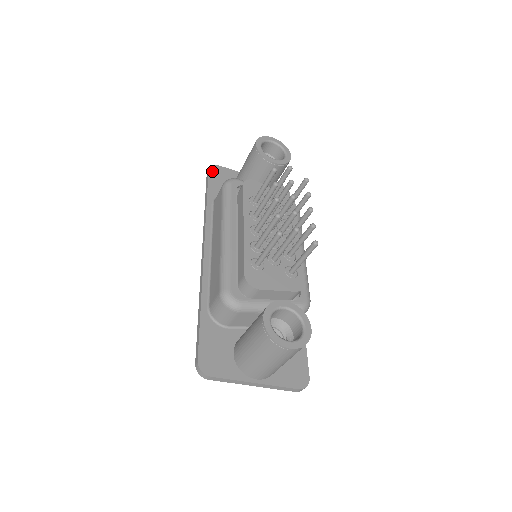
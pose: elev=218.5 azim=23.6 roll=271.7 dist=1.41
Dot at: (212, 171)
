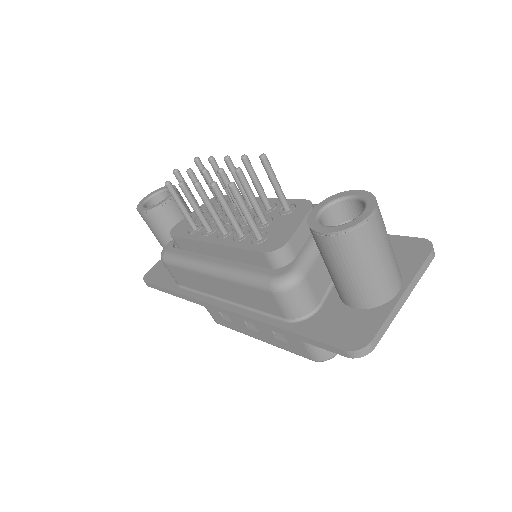
Dot at: (148, 279)
